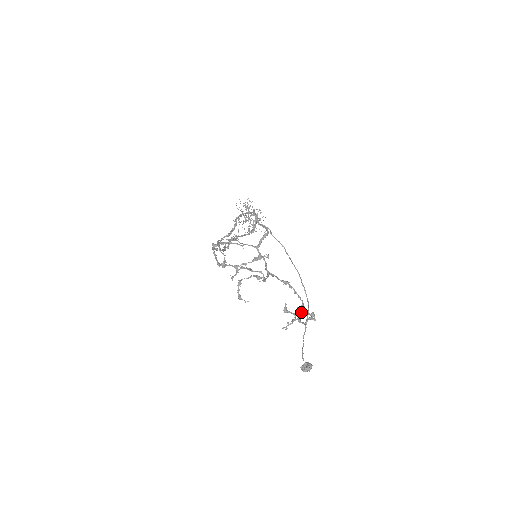
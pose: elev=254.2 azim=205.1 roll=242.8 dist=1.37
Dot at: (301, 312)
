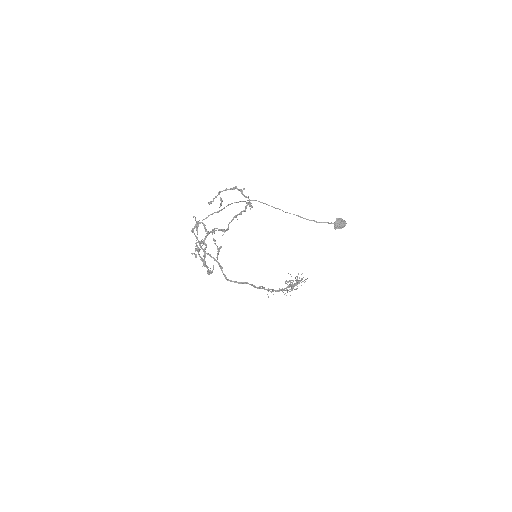
Dot at: (247, 204)
